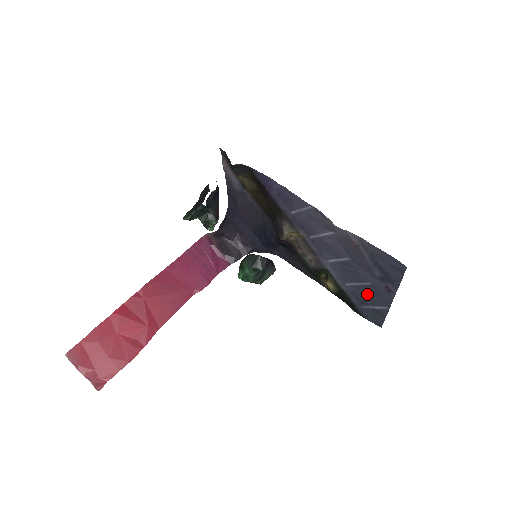
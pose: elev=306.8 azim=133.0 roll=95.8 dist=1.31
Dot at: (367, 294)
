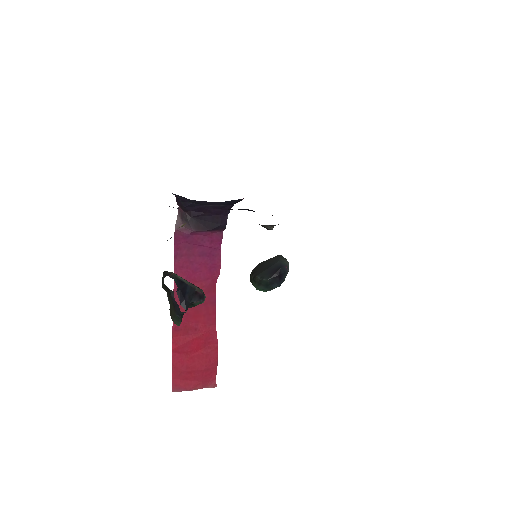
Dot at: occluded
